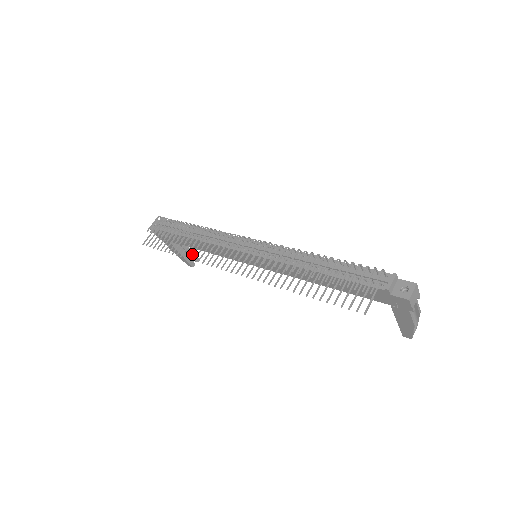
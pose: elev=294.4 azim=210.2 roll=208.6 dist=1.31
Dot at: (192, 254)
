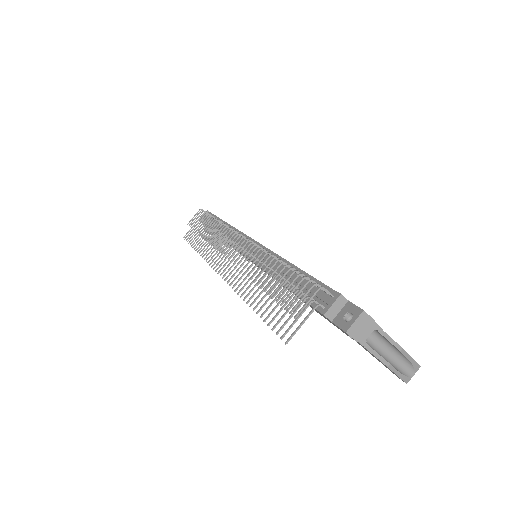
Dot at: (204, 250)
